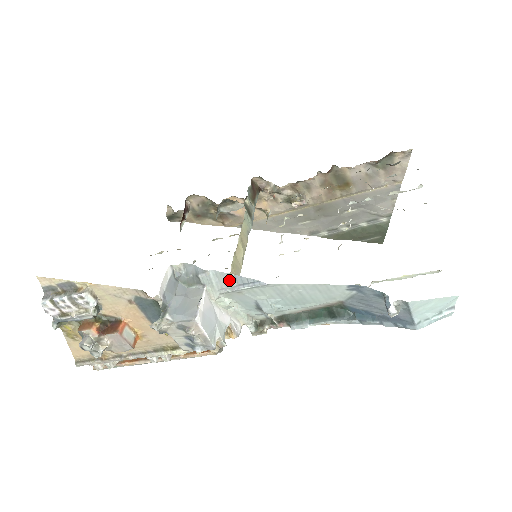
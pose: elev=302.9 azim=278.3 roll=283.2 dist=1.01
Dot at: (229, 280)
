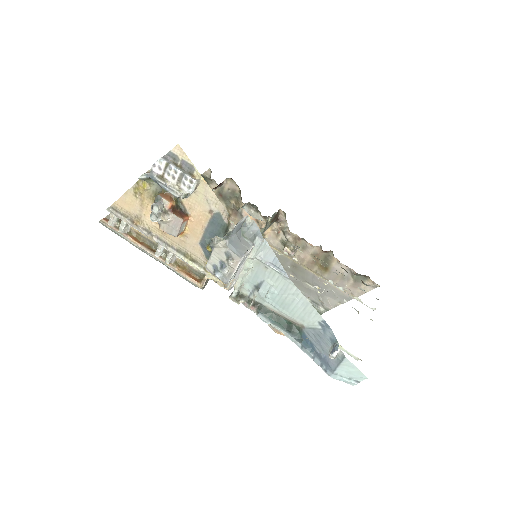
Dot at: (270, 256)
